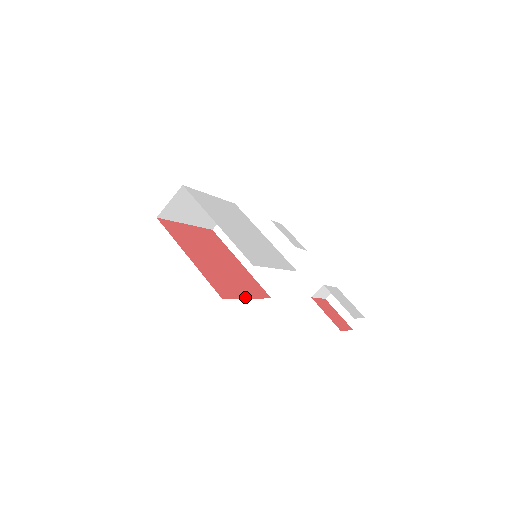
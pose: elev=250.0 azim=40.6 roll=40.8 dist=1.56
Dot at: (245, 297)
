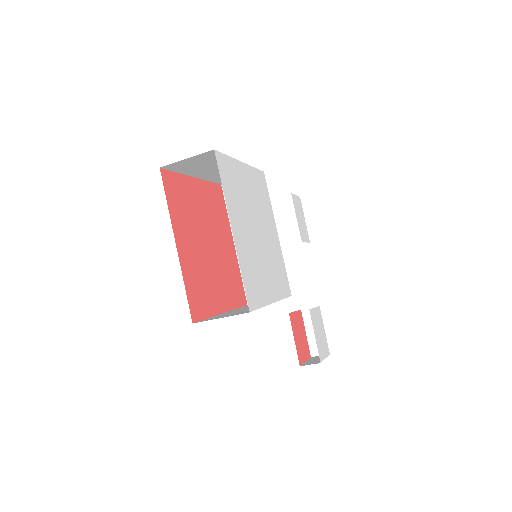
Dot at: (220, 311)
